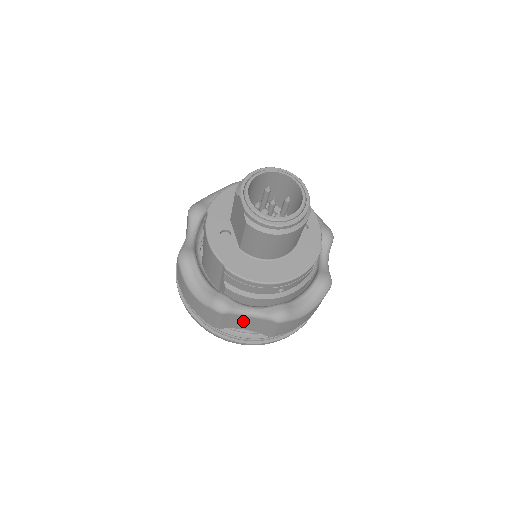
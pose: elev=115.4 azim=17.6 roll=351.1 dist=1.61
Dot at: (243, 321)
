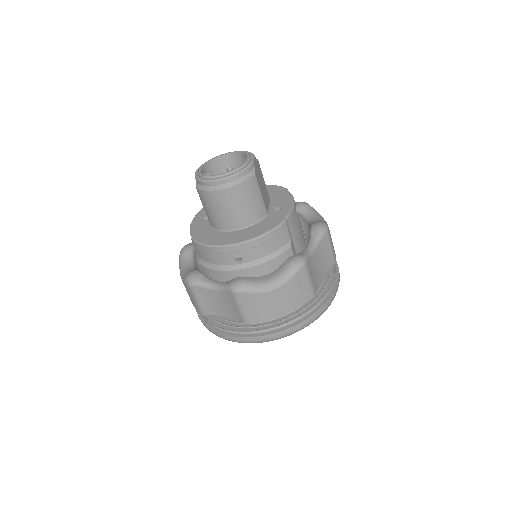
Dot at: (215, 300)
